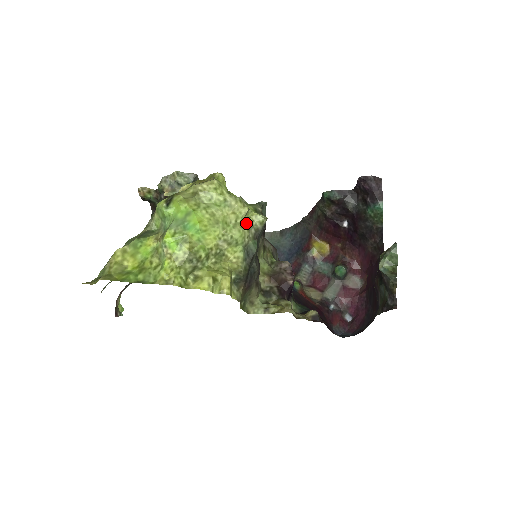
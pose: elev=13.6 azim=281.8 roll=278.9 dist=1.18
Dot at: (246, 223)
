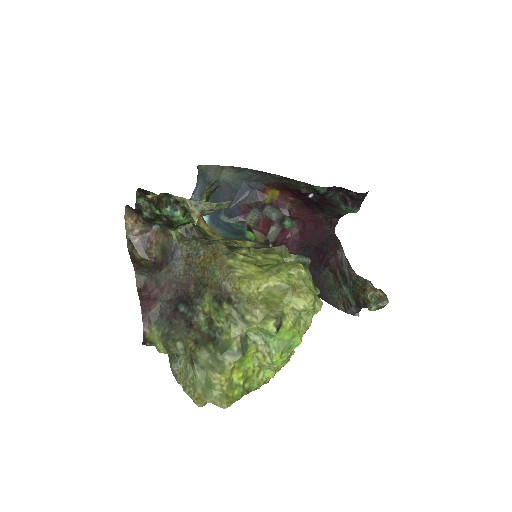
Dot at: occluded
